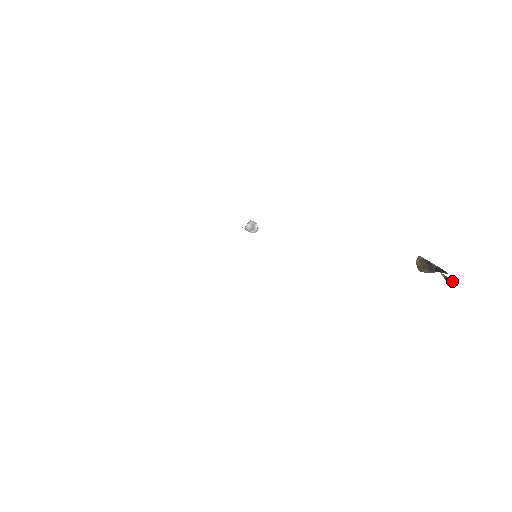
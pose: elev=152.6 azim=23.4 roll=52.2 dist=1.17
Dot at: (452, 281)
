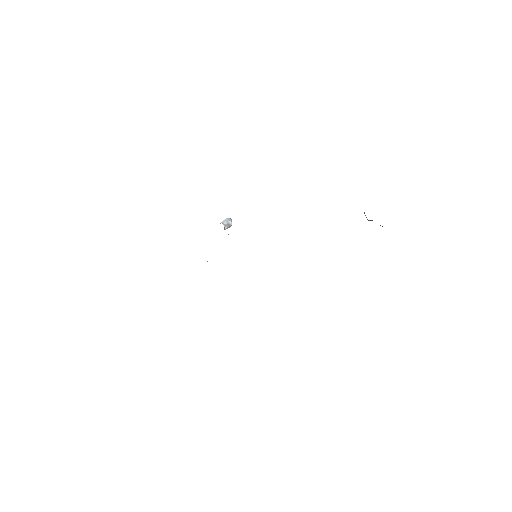
Dot at: occluded
